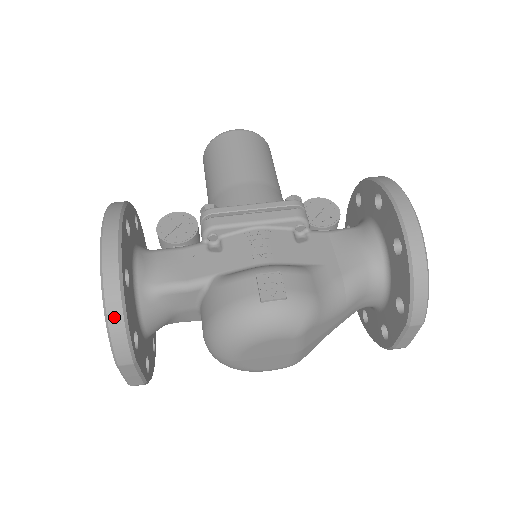
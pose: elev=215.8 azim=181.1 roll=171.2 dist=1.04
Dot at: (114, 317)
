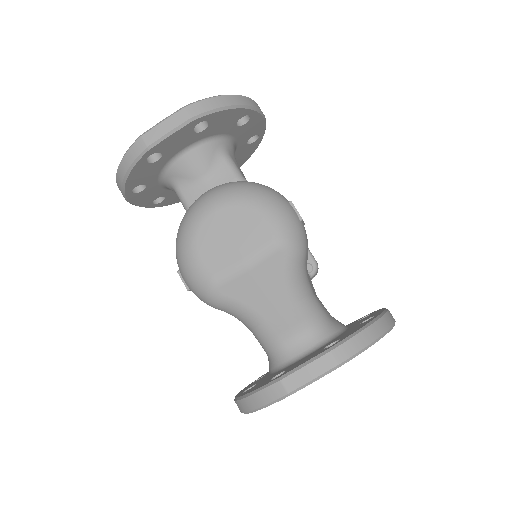
Dot at: (229, 99)
